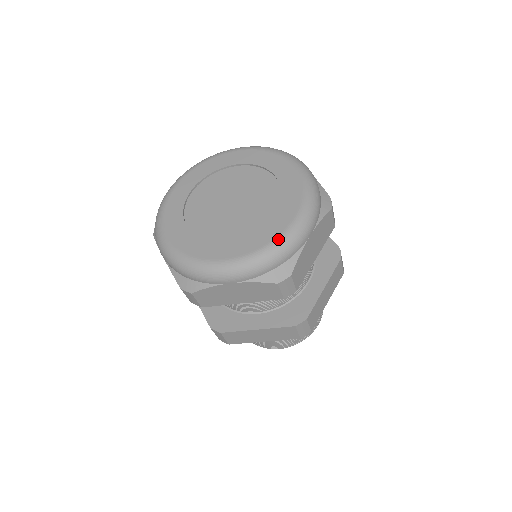
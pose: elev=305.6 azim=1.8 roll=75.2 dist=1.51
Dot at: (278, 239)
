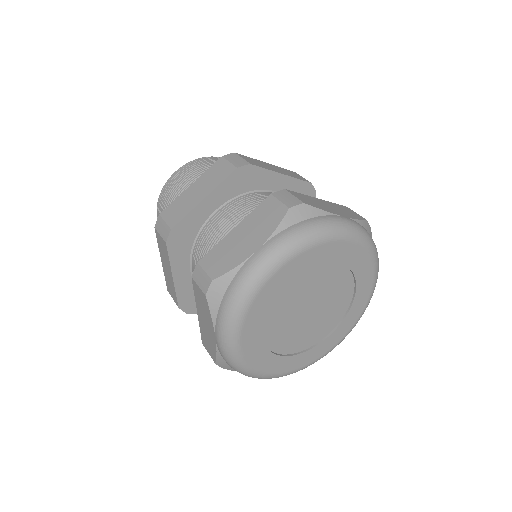
Dot at: (319, 359)
